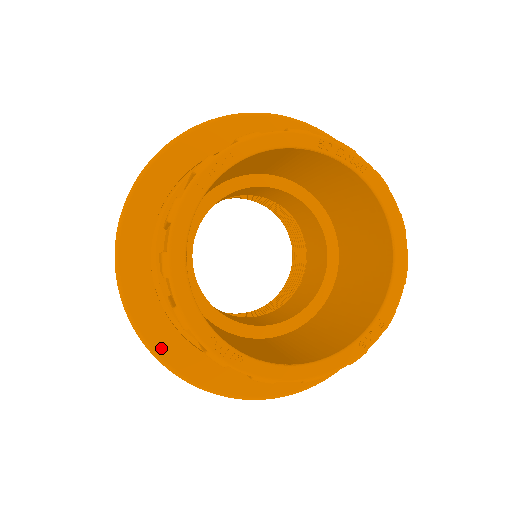
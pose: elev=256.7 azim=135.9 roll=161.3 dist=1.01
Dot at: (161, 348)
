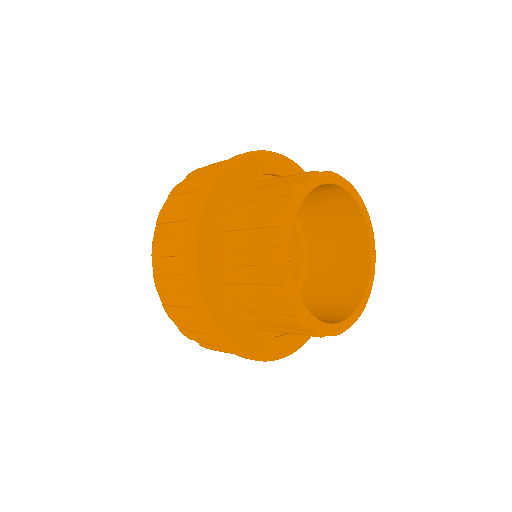
Dot at: (202, 236)
